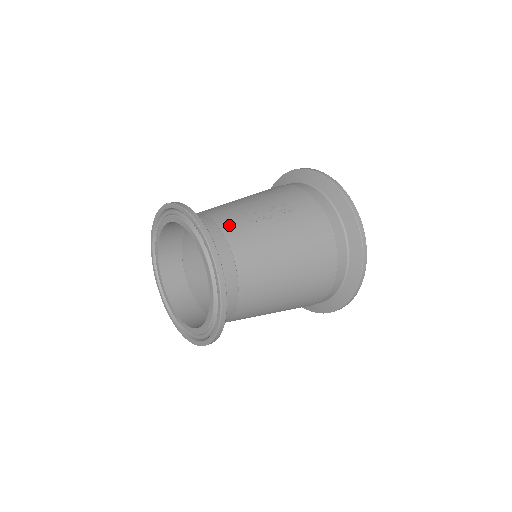
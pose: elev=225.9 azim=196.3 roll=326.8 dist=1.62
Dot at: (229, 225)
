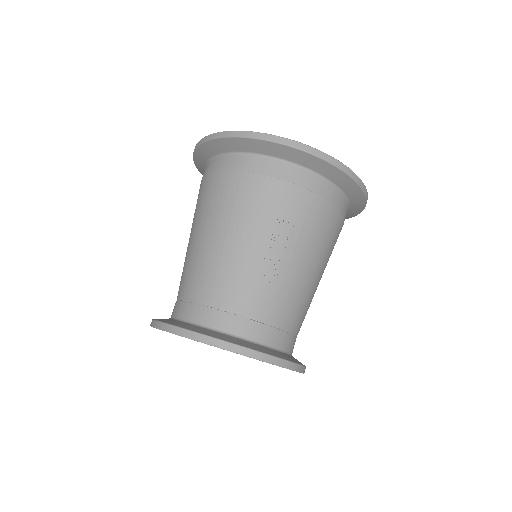
Dot at: (257, 308)
